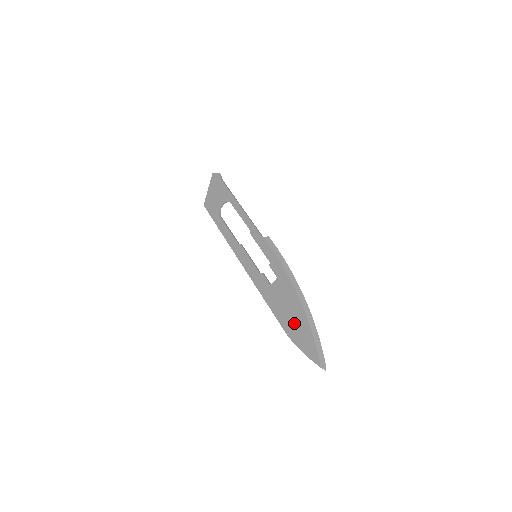
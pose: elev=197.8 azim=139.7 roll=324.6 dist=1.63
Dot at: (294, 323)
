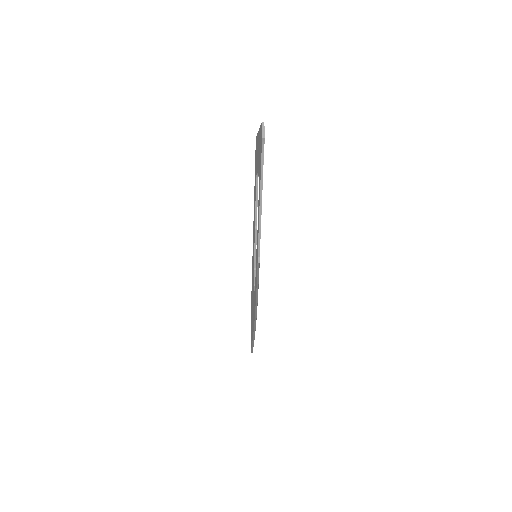
Dot at: (252, 320)
